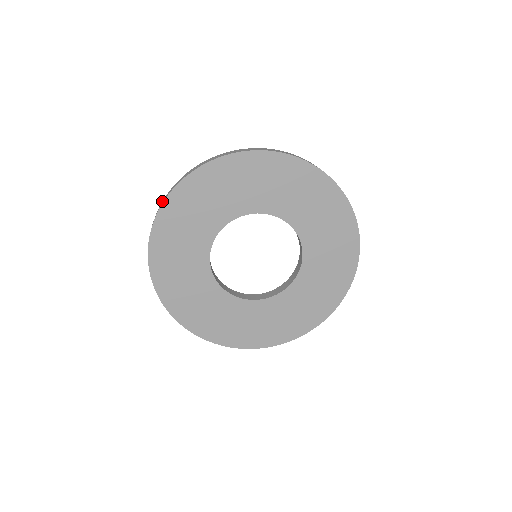
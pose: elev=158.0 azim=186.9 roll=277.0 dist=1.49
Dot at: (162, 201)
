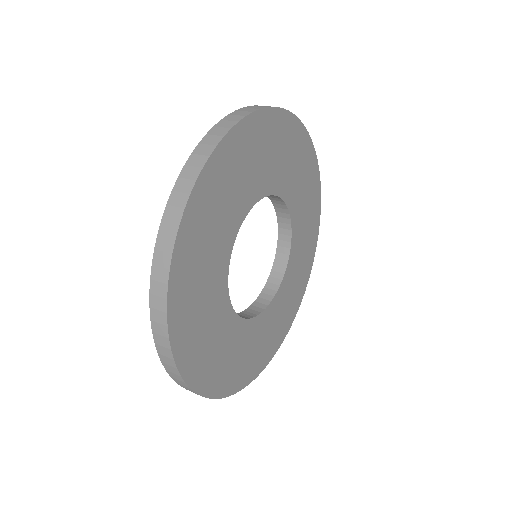
Dot at: (163, 365)
